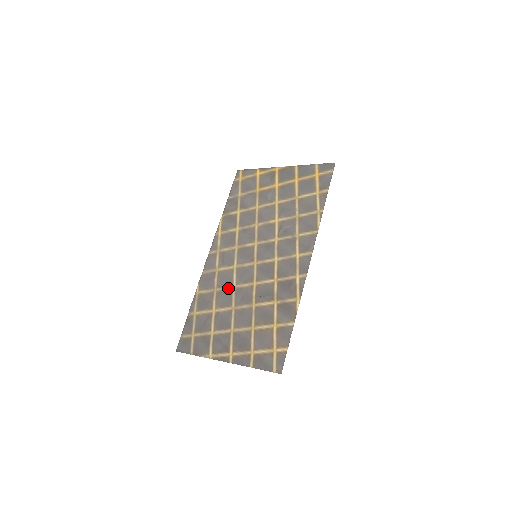
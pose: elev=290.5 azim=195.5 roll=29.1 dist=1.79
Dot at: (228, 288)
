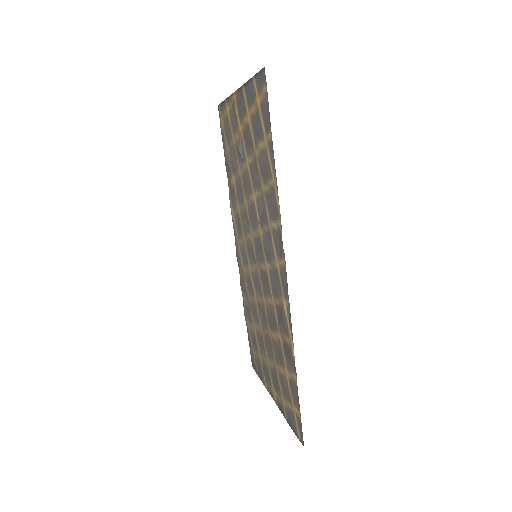
Dot at: (253, 300)
